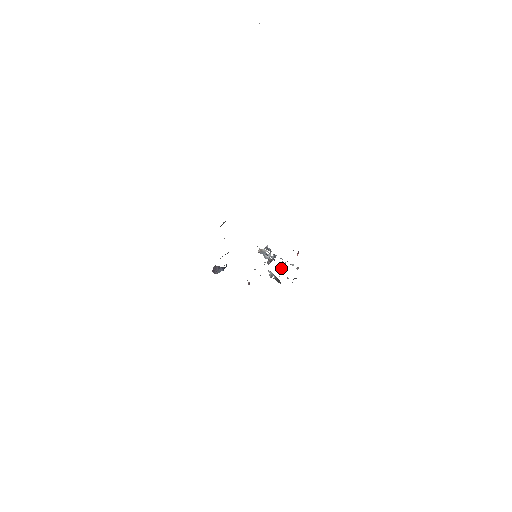
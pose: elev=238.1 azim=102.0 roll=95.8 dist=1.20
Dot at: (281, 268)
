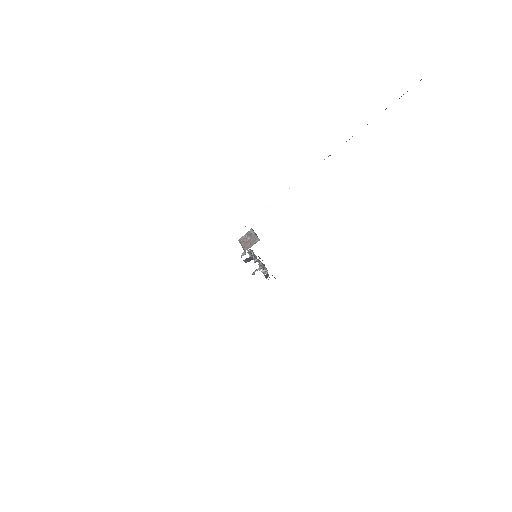
Dot at: (265, 268)
